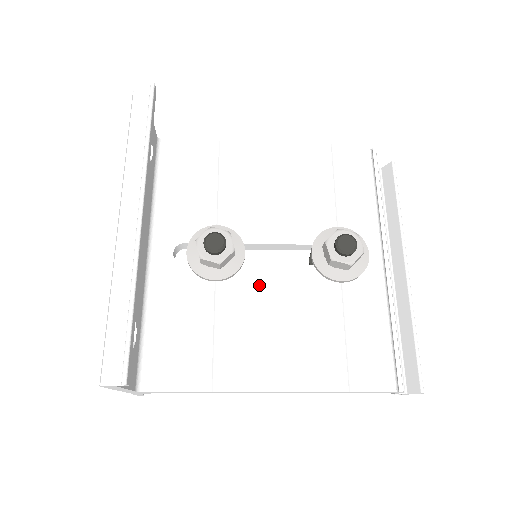
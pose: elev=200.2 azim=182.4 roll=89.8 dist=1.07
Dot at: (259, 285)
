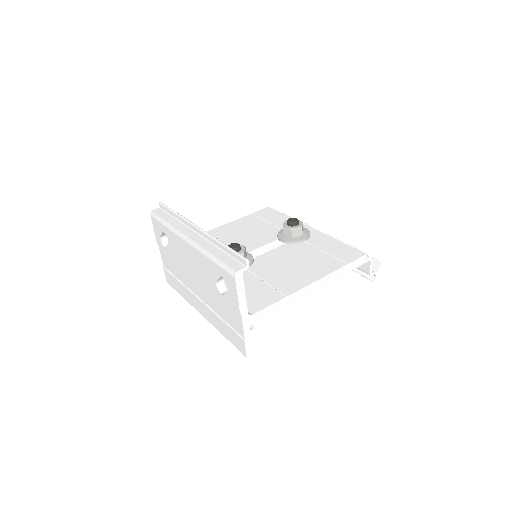
Dot at: (268, 260)
